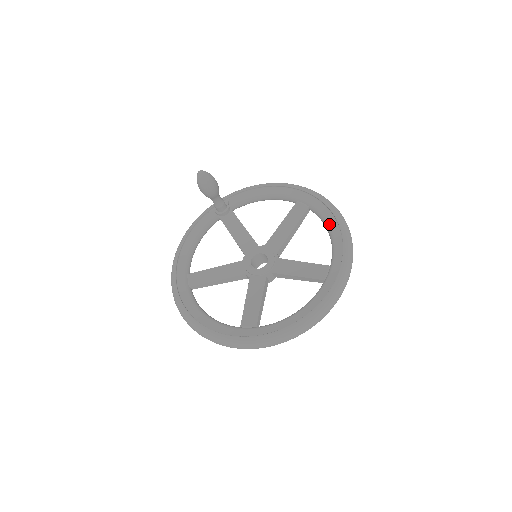
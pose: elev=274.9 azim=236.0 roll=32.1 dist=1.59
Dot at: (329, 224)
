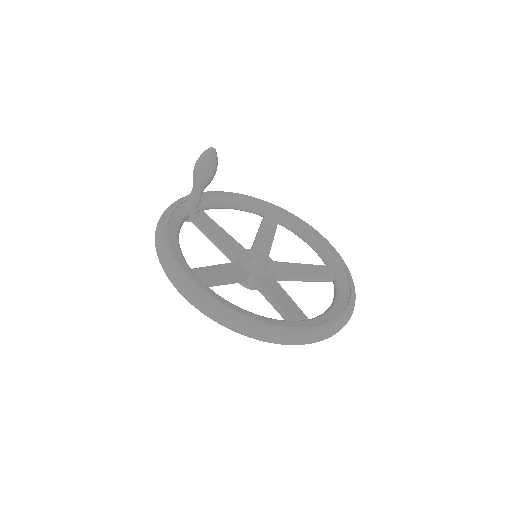
Dot at: (308, 233)
